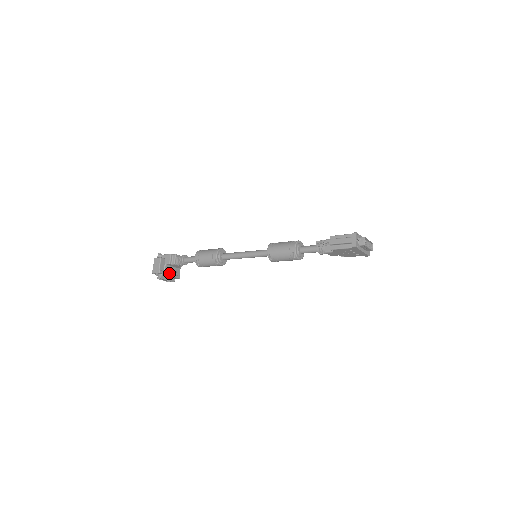
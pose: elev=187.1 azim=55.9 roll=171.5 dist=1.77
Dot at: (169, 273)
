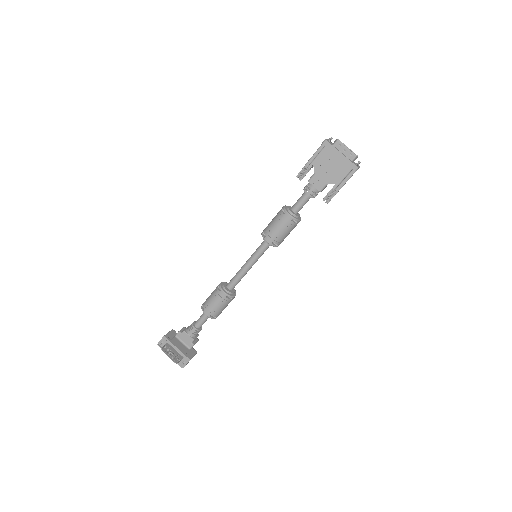
Dot at: (177, 345)
